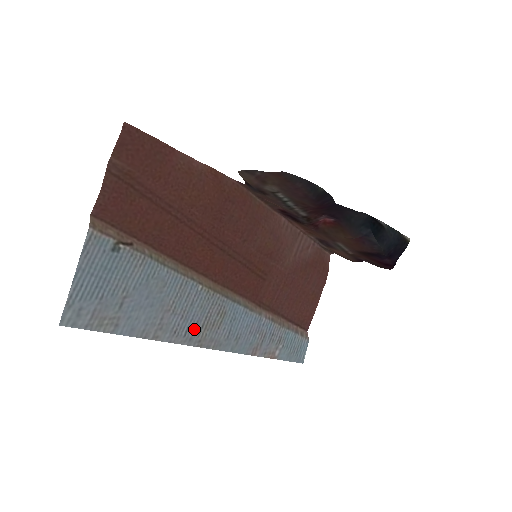
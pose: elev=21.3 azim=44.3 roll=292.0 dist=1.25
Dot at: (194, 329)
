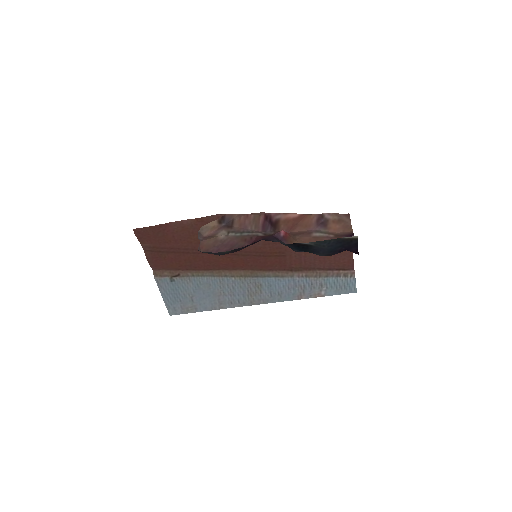
Dot at: (243, 298)
